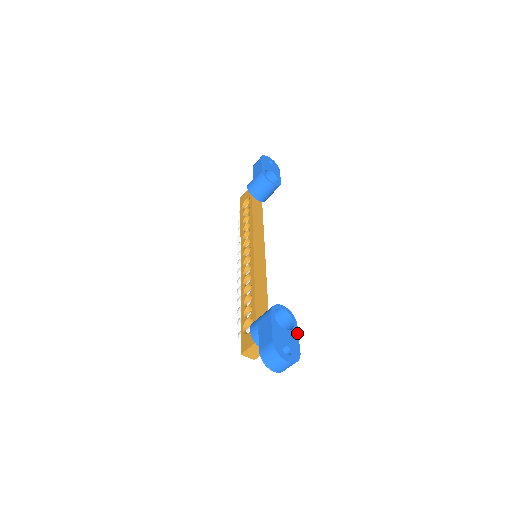
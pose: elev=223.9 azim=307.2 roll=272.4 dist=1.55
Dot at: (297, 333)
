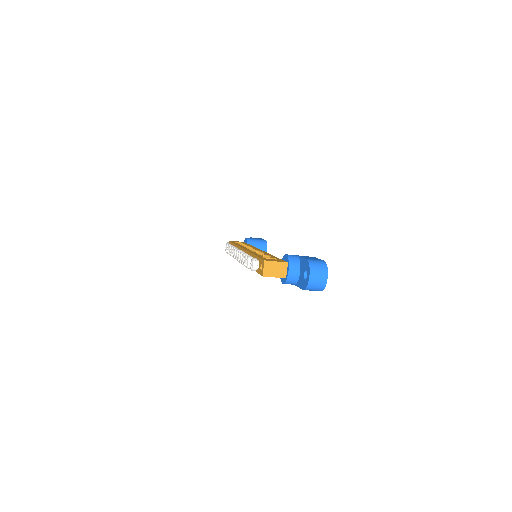
Dot at: occluded
